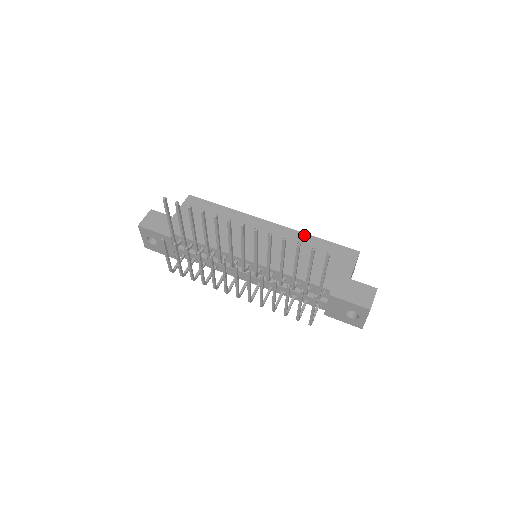
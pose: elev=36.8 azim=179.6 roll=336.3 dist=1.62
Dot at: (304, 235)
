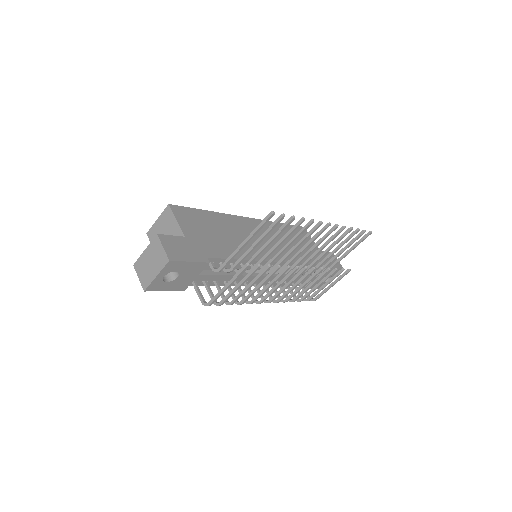
Dot at: occluded
